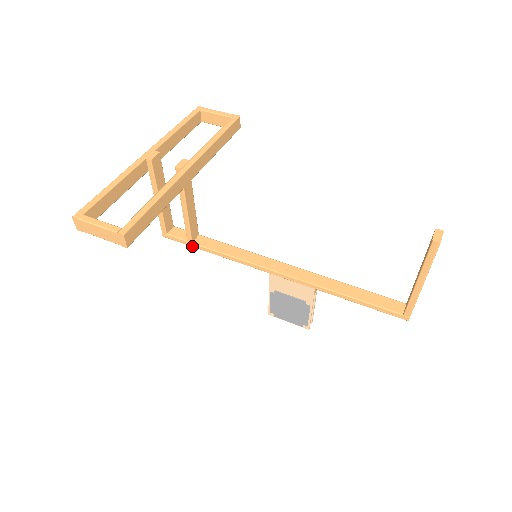
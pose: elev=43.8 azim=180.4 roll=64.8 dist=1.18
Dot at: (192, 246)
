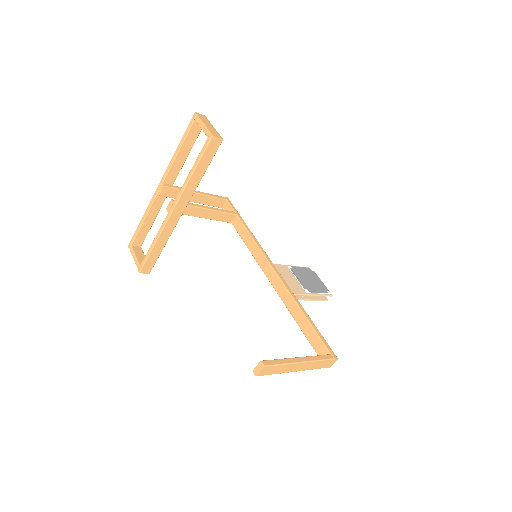
Dot at: occluded
